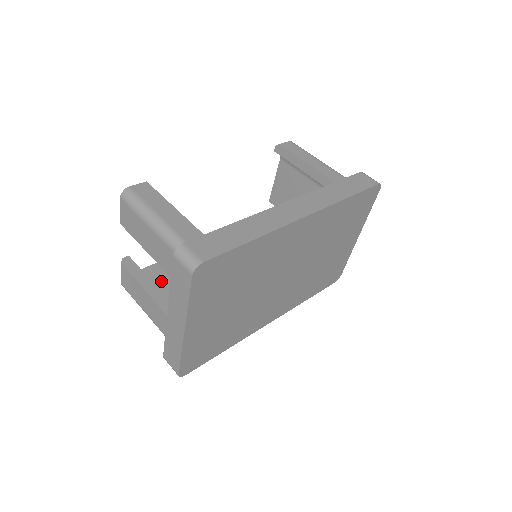
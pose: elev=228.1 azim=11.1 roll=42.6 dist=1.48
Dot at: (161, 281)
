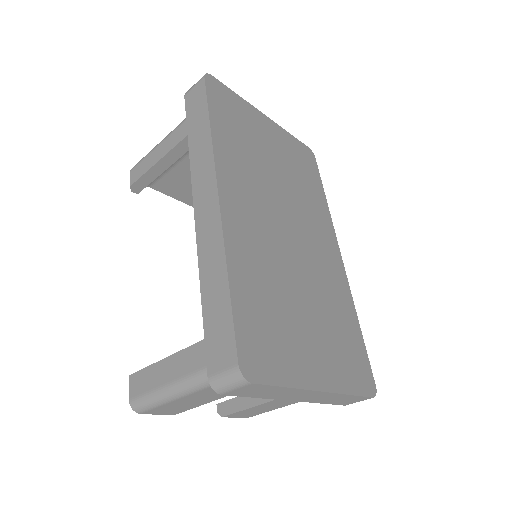
Dot at: occluded
